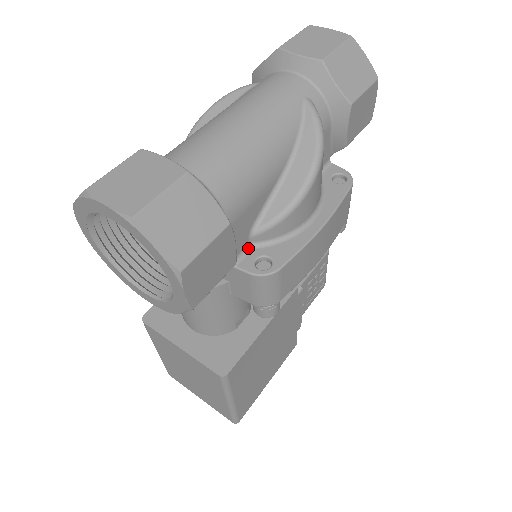
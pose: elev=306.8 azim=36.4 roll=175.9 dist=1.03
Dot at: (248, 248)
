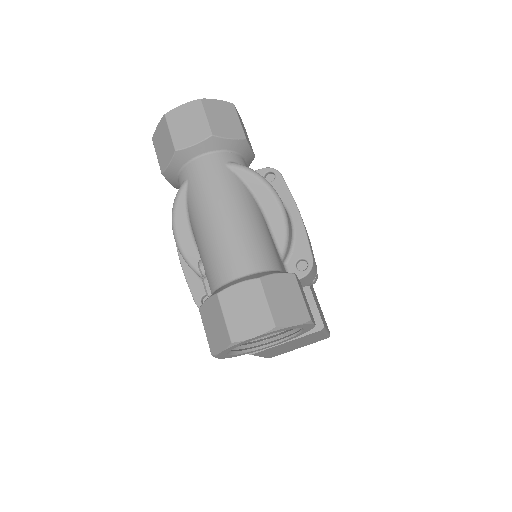
Dot at: (285, 267)
